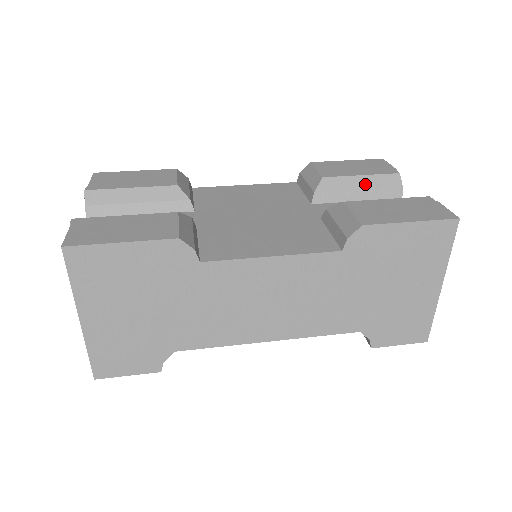
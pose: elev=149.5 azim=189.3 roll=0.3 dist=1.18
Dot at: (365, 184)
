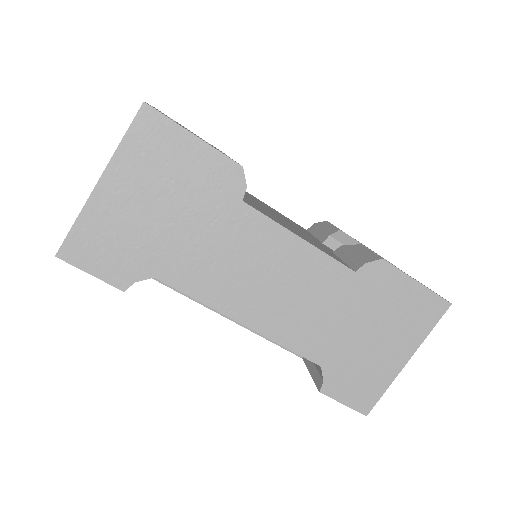
Dot at: occluded
